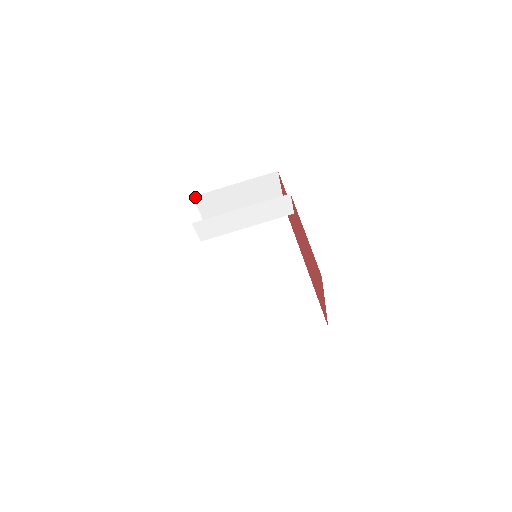
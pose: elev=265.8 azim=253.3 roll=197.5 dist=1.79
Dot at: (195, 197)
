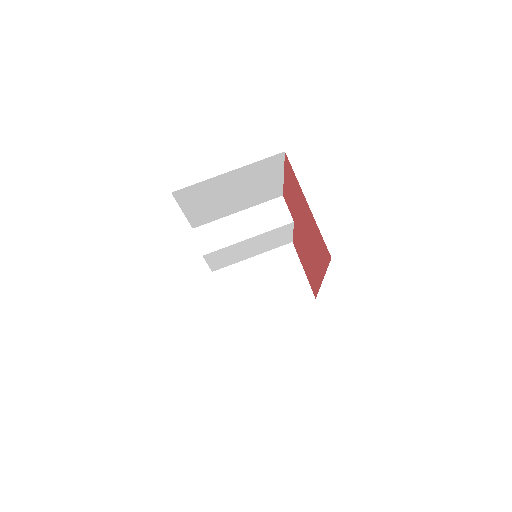
Dot at: (215, 273)
